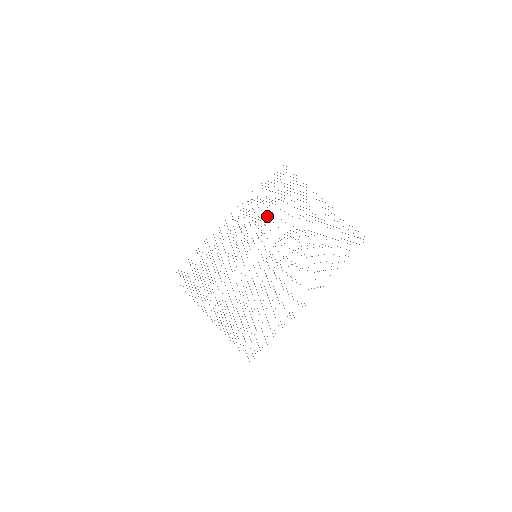
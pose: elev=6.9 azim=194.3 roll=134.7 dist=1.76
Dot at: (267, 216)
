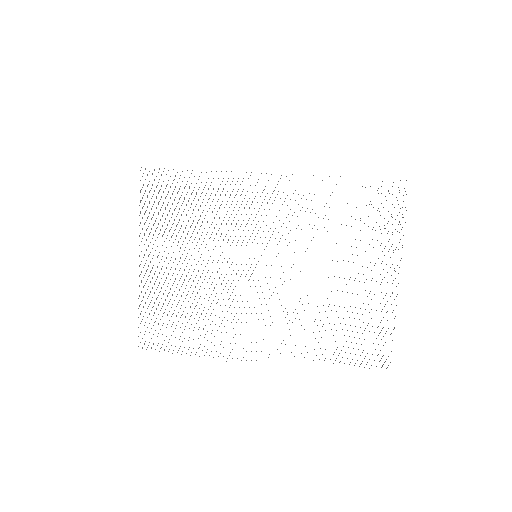
Dot at: occluded
